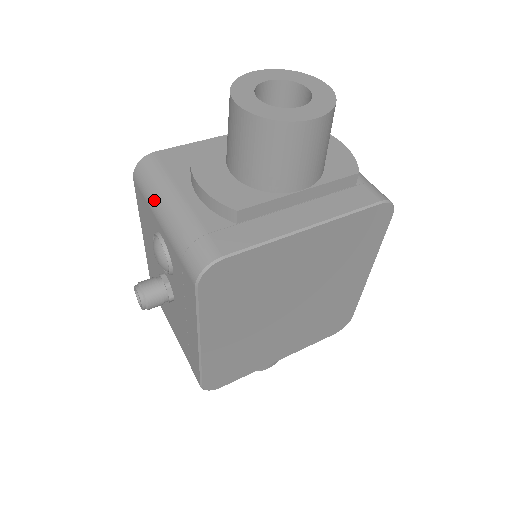
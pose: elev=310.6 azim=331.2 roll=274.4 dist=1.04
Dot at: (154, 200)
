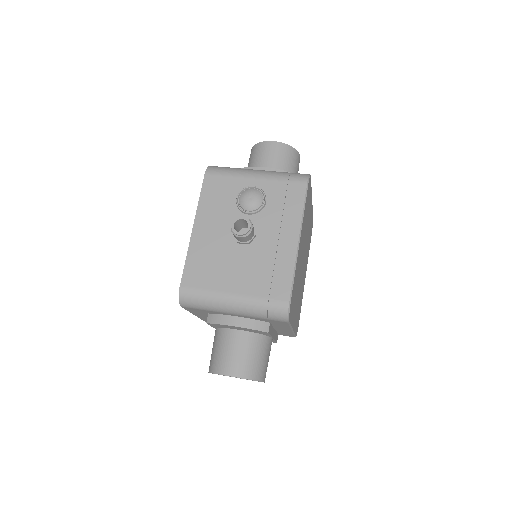
Dot at: (242, 171)
